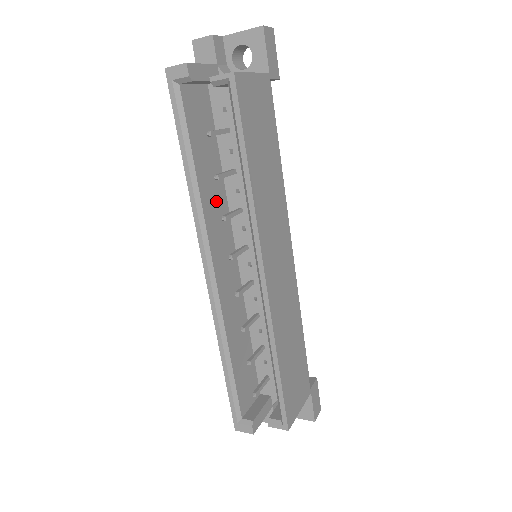
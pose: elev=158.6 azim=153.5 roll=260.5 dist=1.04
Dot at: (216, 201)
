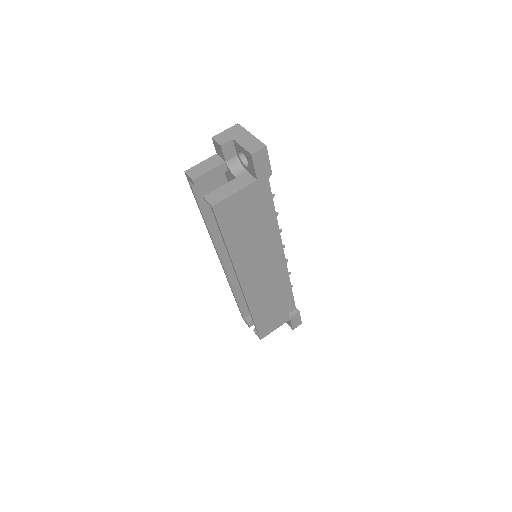
Dot at: occluded
